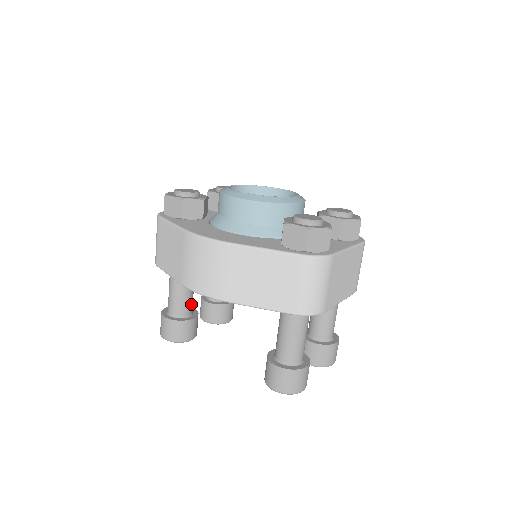
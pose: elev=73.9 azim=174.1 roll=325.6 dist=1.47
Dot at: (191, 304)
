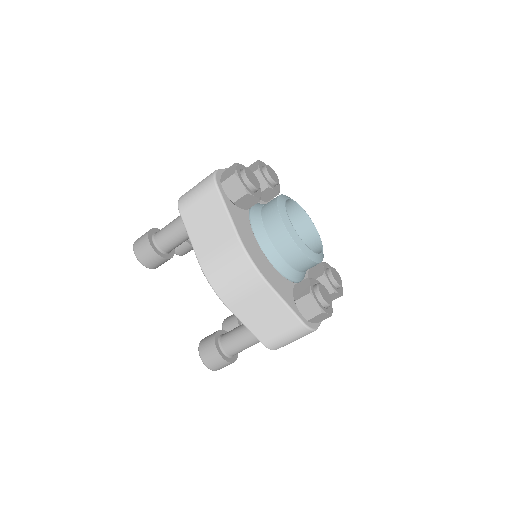
Dot at: (177, 246)
